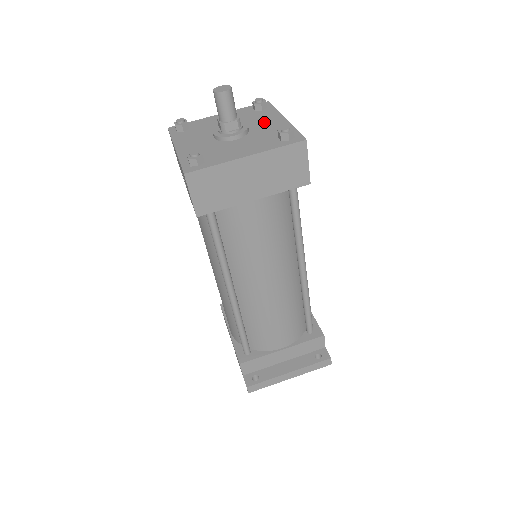
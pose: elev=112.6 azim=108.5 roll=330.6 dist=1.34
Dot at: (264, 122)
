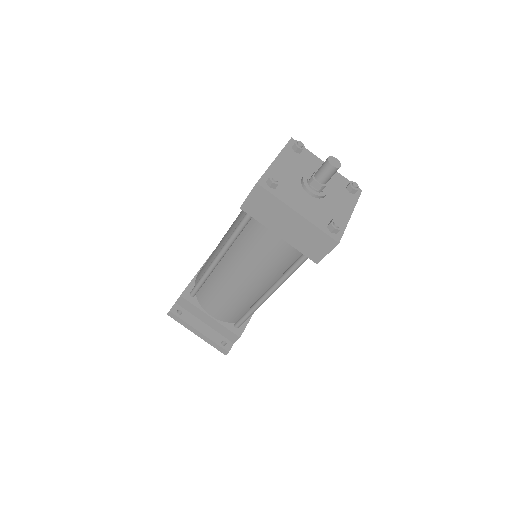
Dot at: (339, 202)
